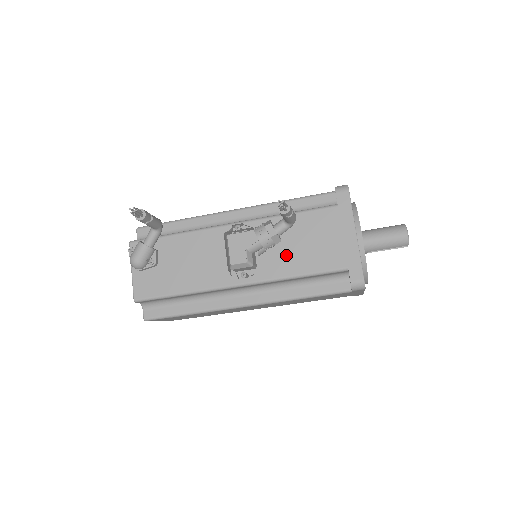
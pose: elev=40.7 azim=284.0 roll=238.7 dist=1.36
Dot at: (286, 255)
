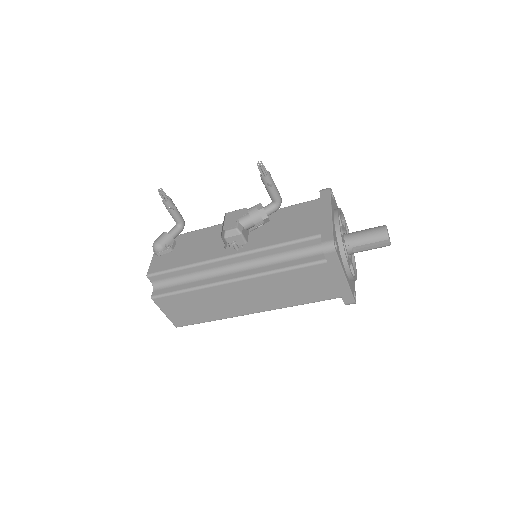
Dot at: (272, 232)
